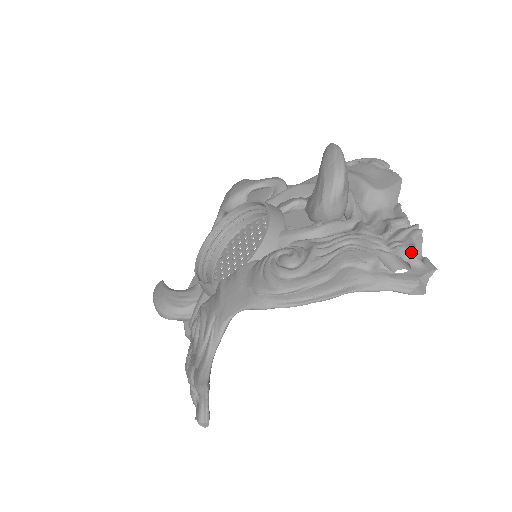
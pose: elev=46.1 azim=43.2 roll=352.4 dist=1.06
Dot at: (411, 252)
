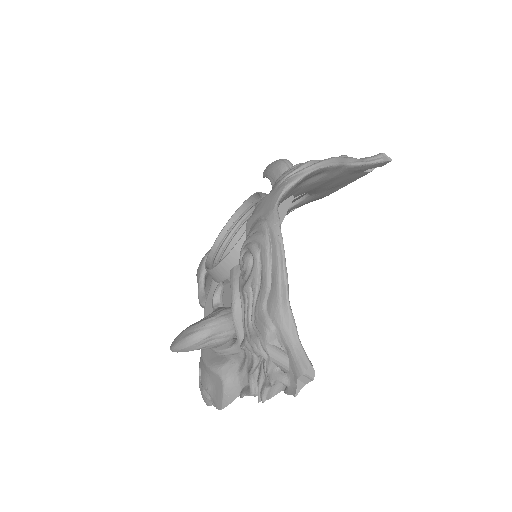
Dot at: occluded
